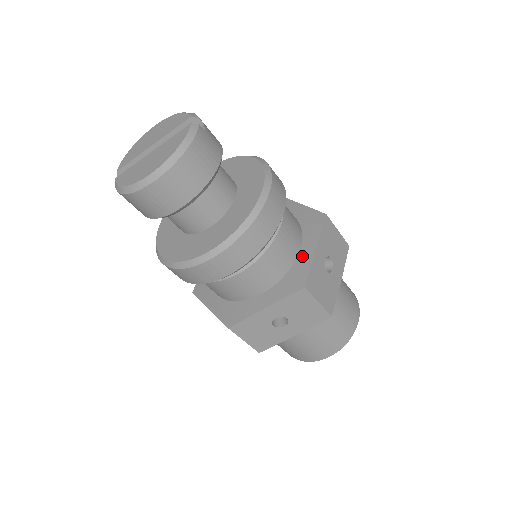
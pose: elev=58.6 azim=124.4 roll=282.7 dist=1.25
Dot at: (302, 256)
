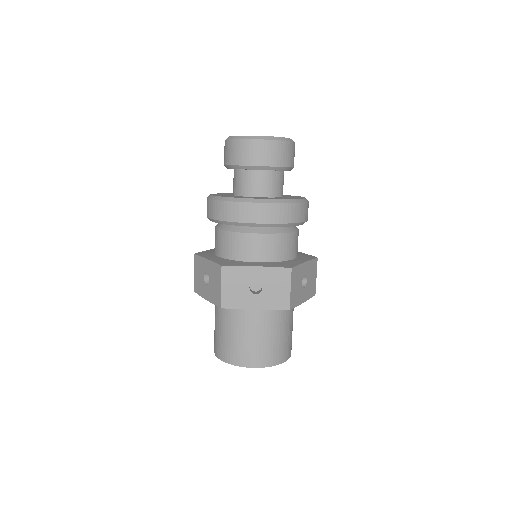
Dot at: (294, 261)
